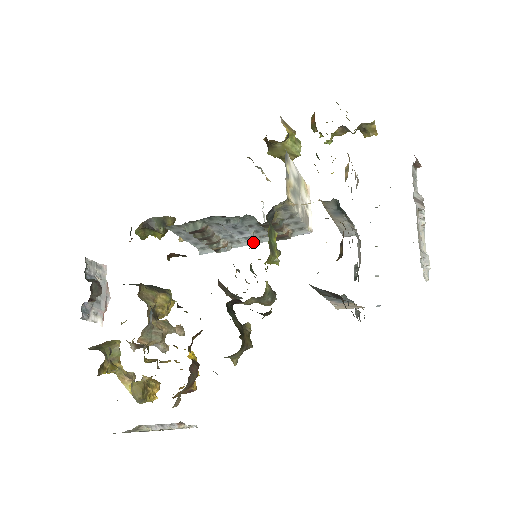
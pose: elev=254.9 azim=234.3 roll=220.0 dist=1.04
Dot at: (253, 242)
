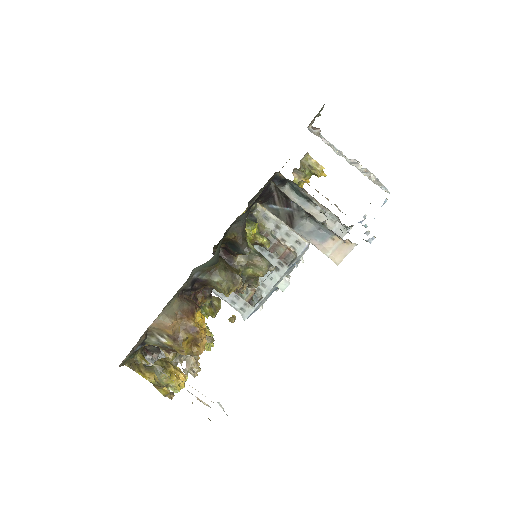
Dot at: (275, 281)
